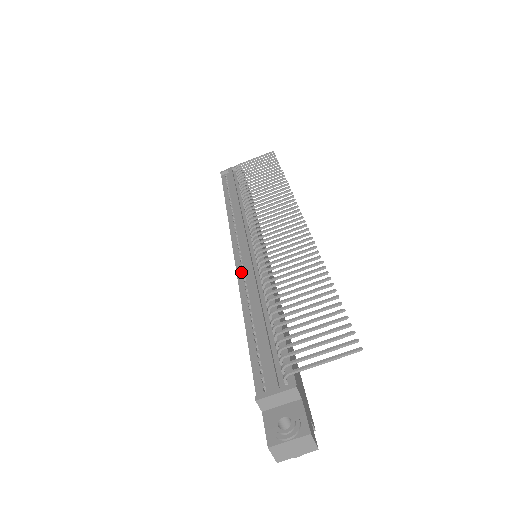
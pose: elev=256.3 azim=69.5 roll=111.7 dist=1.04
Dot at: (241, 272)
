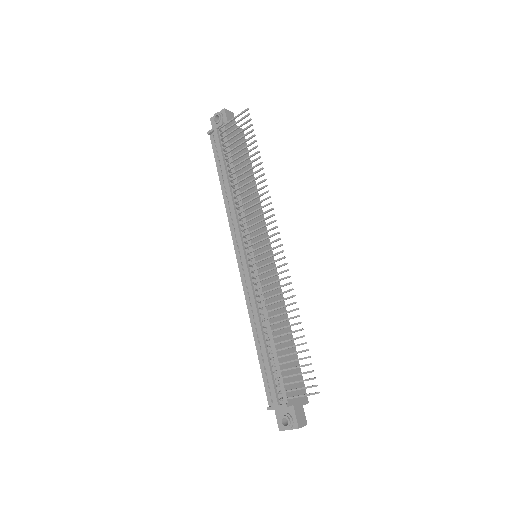
Dot at: (246, 290)
